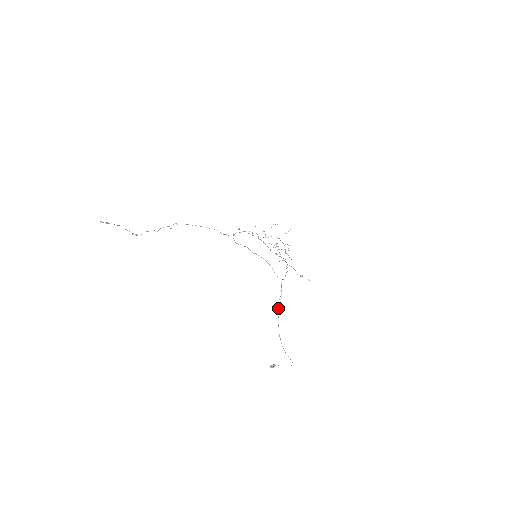
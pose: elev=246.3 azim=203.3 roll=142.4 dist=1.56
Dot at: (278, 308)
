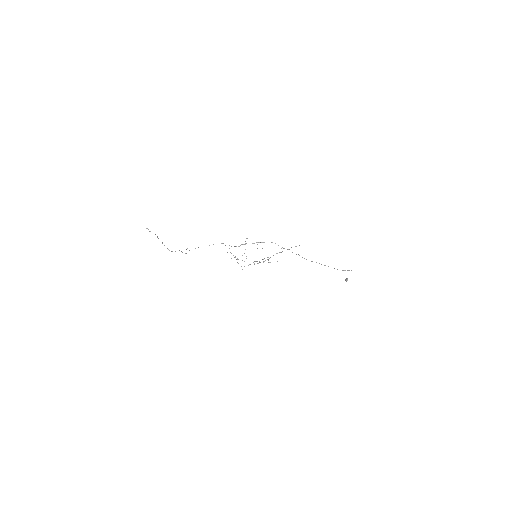
Dot at: occluded
